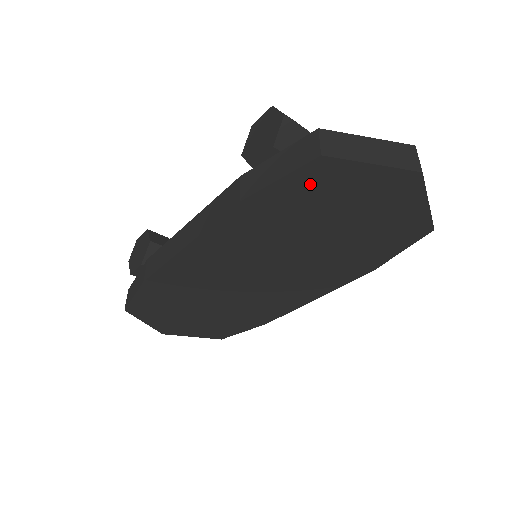
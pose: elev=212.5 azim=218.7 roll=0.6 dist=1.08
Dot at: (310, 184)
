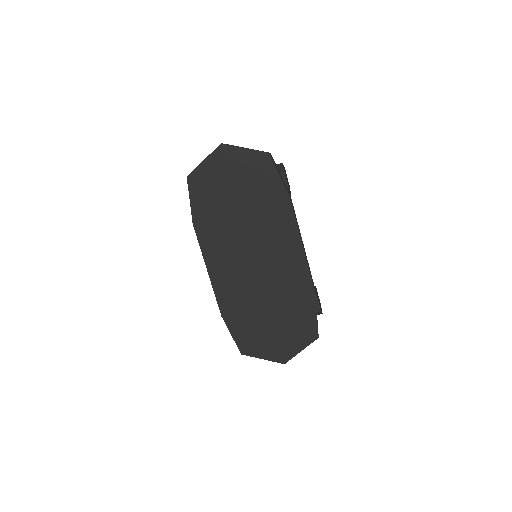
Dot at: (200, 190)
